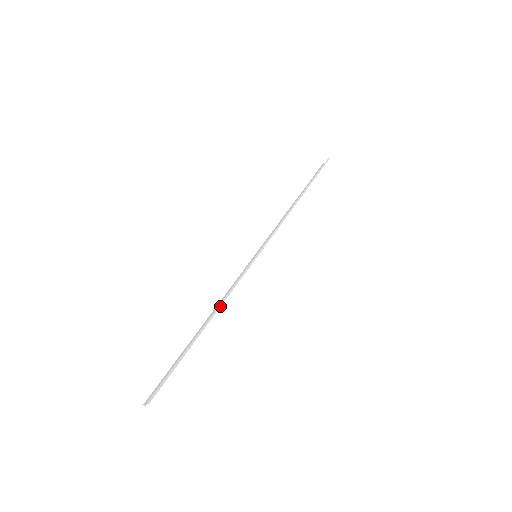
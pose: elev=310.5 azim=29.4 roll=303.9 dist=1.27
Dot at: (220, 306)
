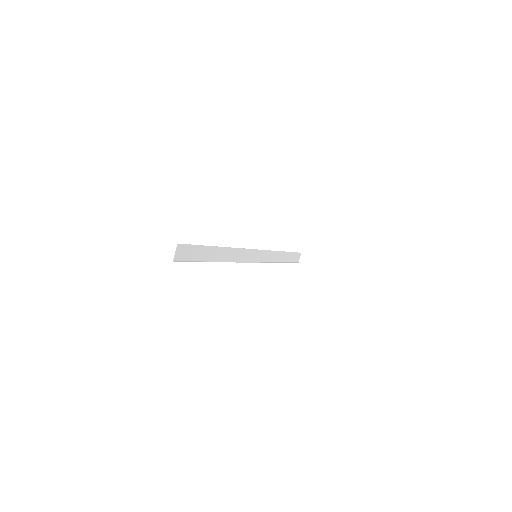
Dot at: (230, 247)
